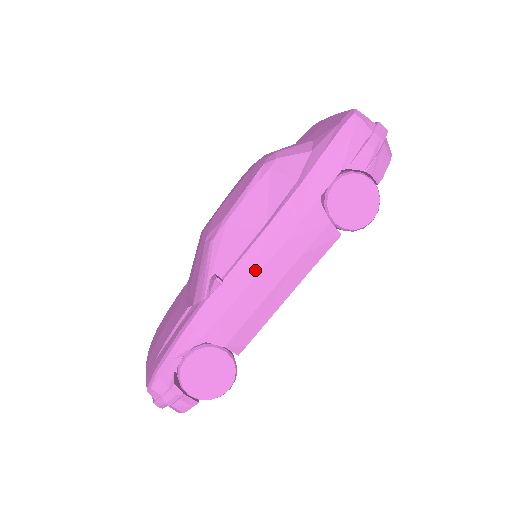
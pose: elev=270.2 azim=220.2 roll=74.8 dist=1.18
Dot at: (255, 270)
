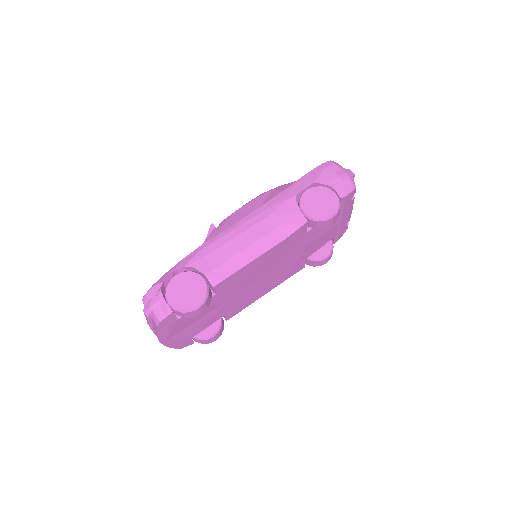
Dot at: (241, 230)
